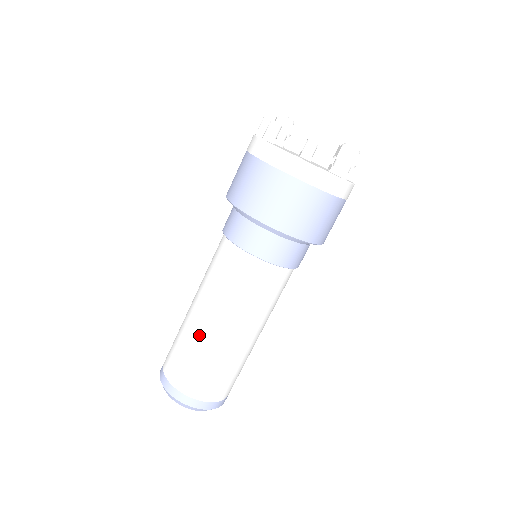
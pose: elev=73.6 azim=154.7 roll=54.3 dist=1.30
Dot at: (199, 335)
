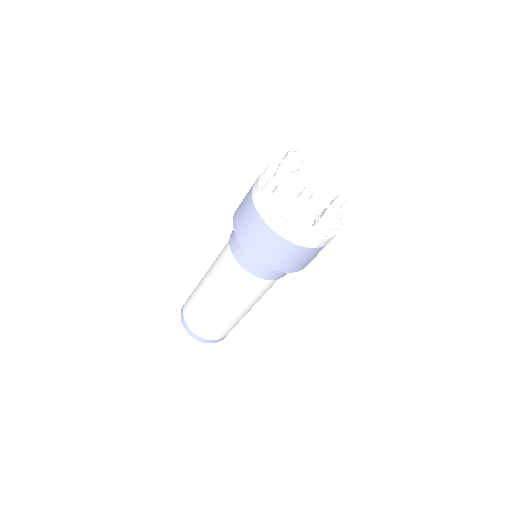
Dot at: (205, 303)
